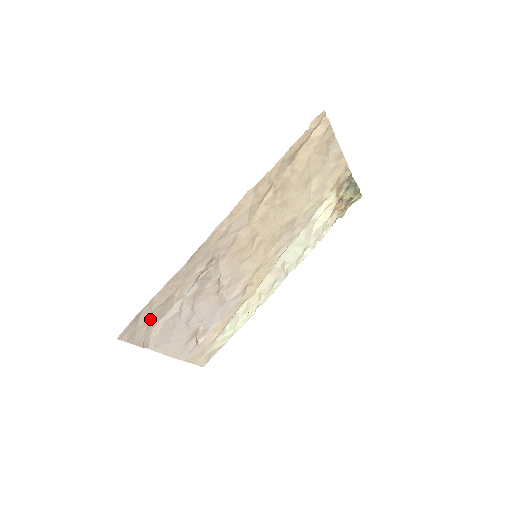
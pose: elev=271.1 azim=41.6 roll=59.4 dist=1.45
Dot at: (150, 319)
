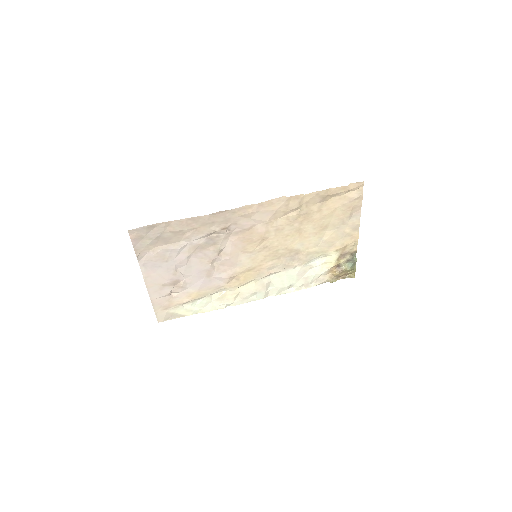
Dot at: (158, 237)
